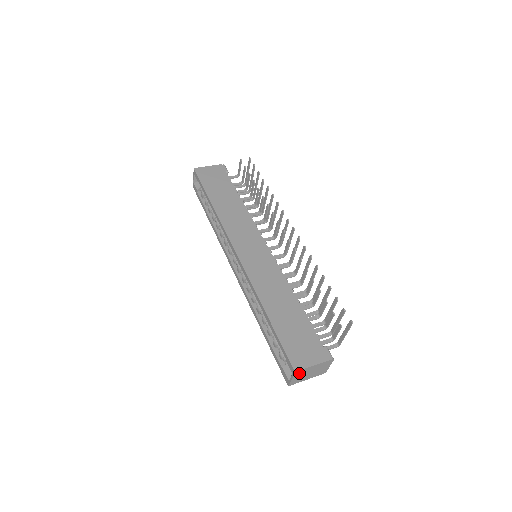
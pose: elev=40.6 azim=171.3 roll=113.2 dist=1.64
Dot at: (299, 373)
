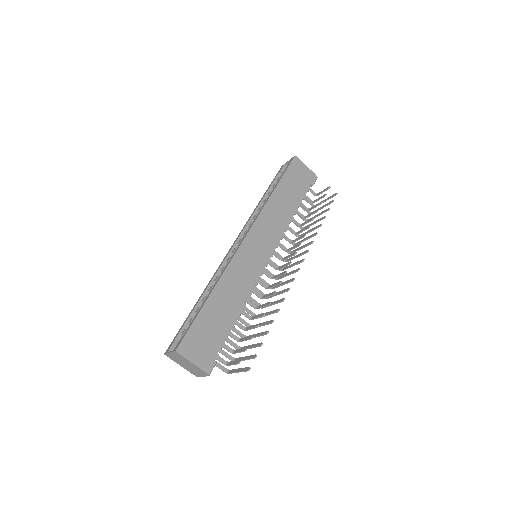
Dot at: (178, 355)
